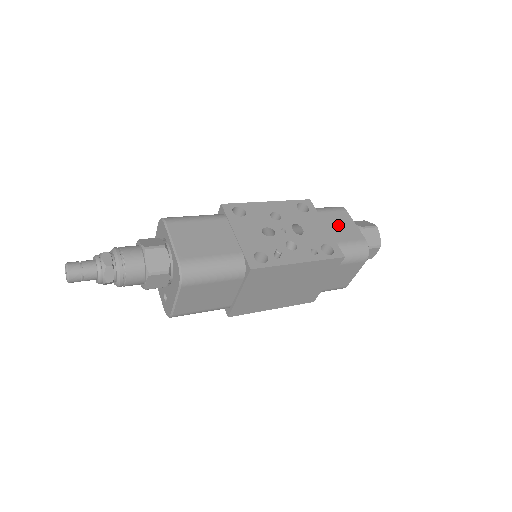
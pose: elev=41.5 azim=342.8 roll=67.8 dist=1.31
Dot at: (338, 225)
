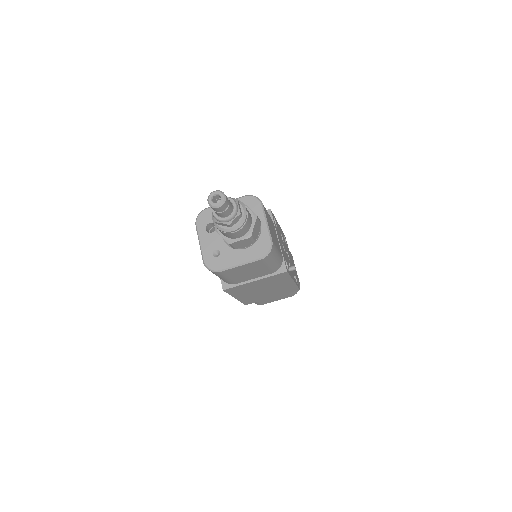
Dot at: (293, 264)
